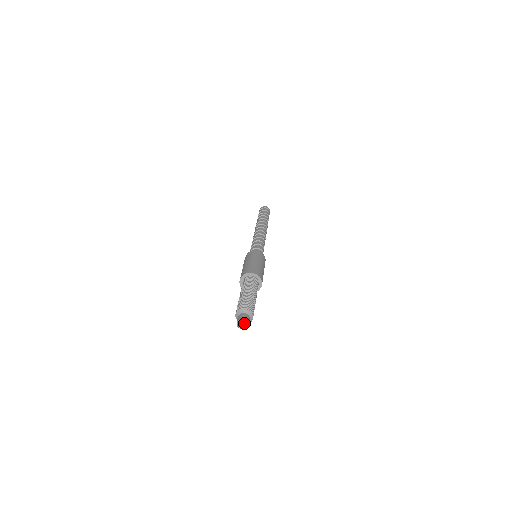
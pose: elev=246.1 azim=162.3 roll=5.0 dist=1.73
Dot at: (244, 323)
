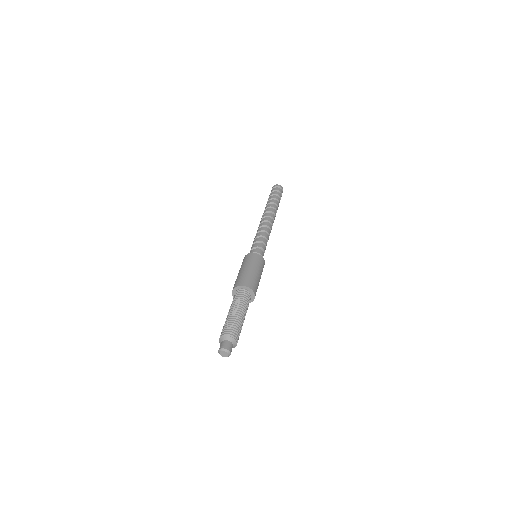
Dot at: (224, 352)
